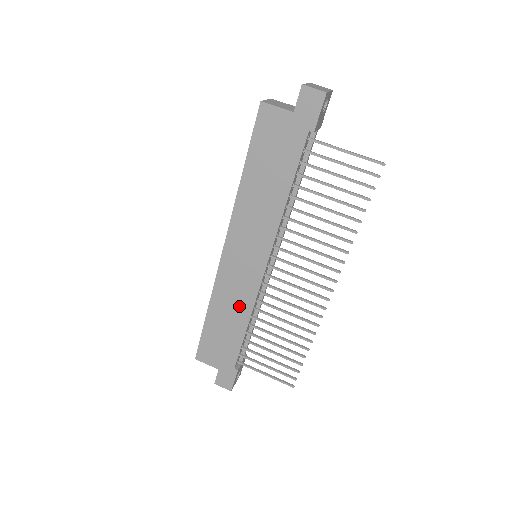
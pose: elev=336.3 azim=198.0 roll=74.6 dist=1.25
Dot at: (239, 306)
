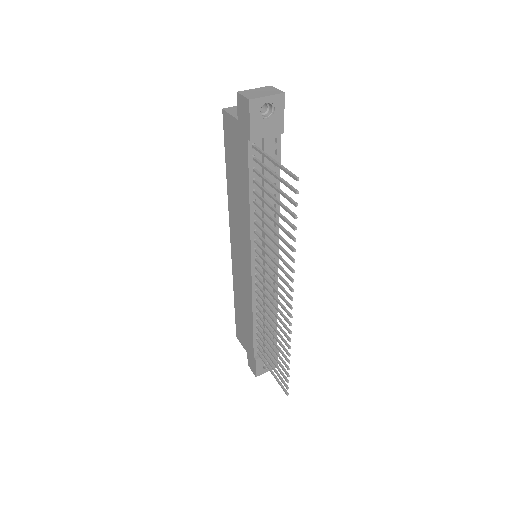
Dot at: (246, 300)
